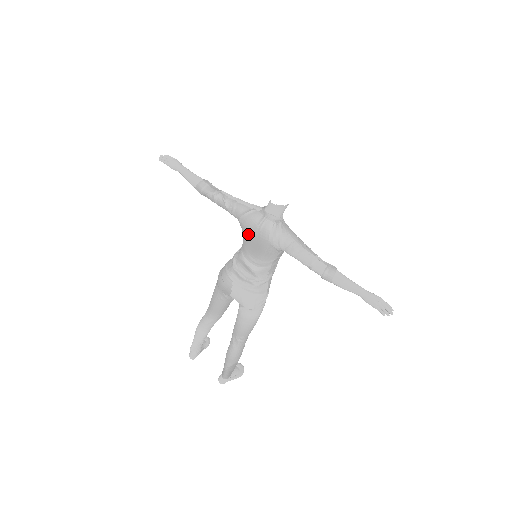
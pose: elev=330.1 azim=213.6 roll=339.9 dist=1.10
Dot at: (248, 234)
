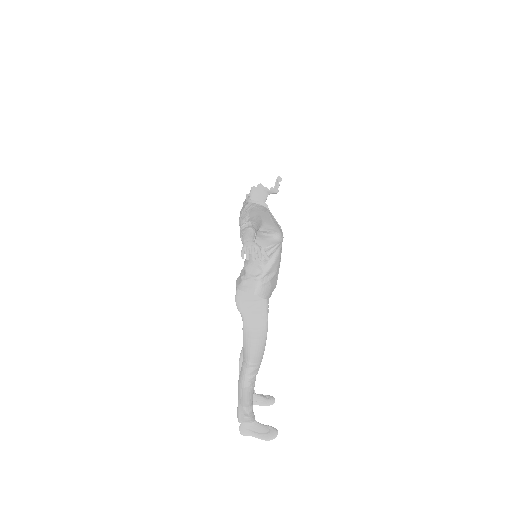
Dot at: occluded
